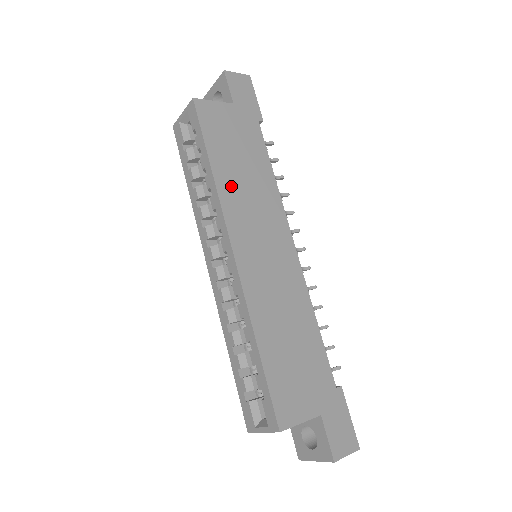
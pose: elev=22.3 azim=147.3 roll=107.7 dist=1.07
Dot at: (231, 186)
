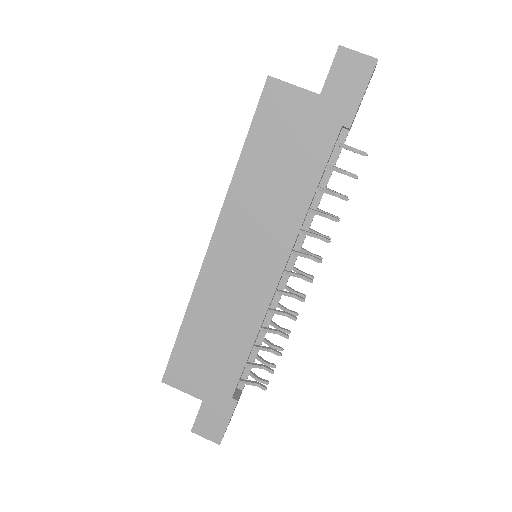
Dot at: (249, 187)
